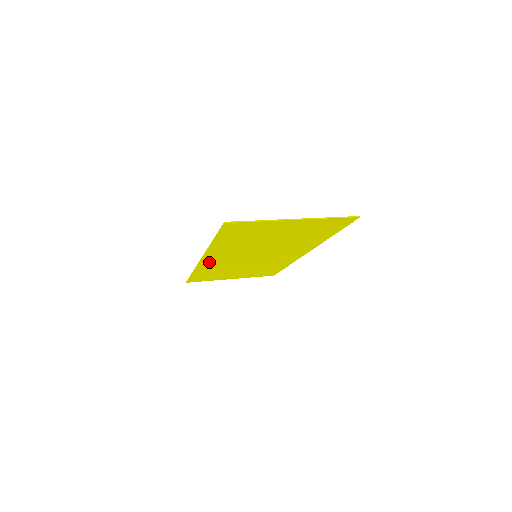
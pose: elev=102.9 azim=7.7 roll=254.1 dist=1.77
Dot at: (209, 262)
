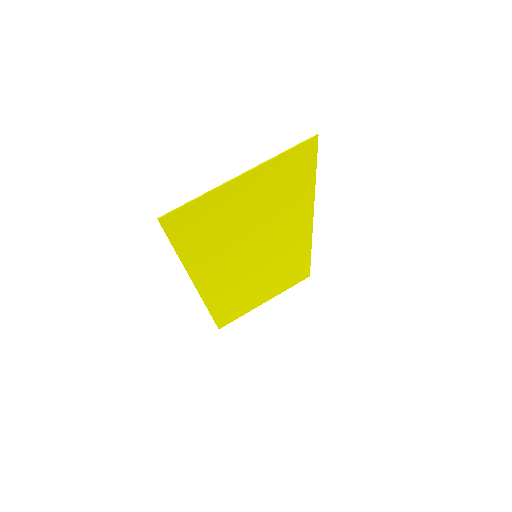
Dot at: (211, 289)
